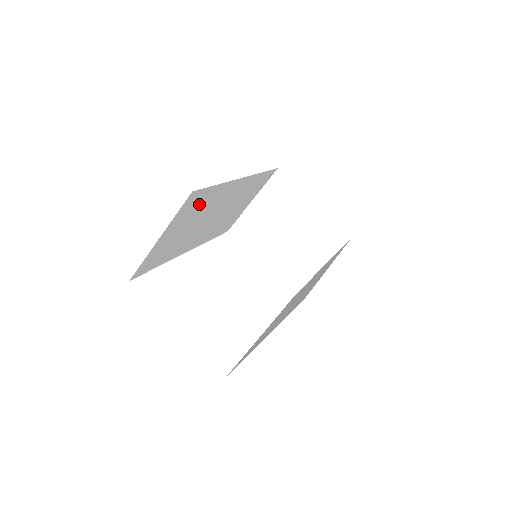
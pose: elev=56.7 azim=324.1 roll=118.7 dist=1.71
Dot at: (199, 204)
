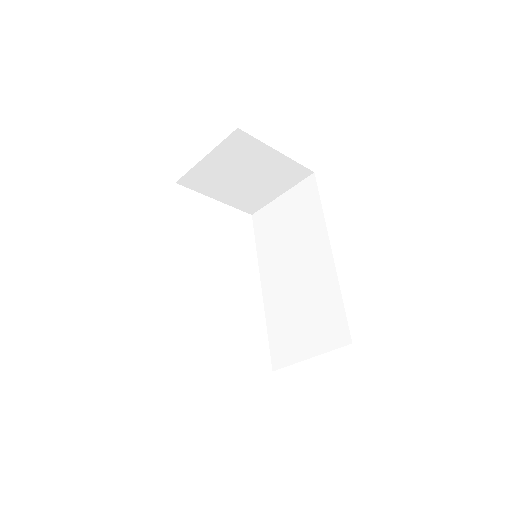
Dot at: occluded
